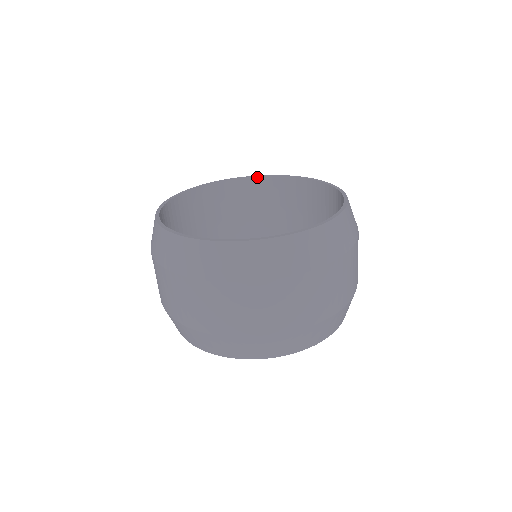
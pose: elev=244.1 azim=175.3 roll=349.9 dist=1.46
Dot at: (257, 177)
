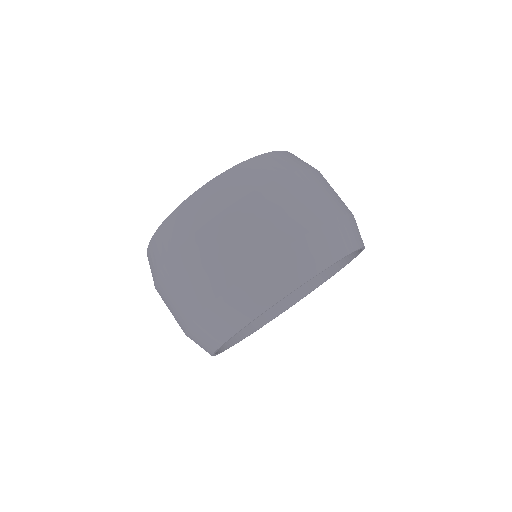
Dot at: occluded
